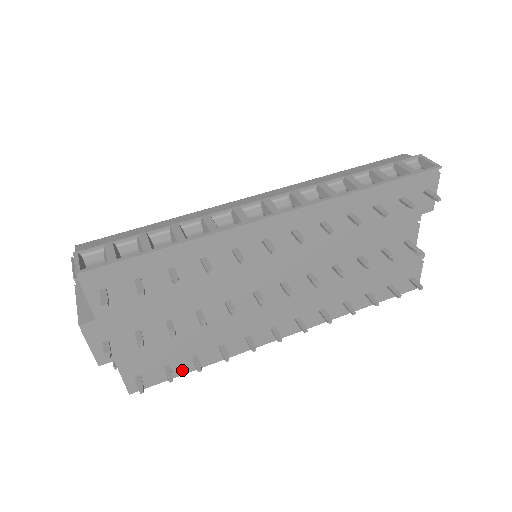
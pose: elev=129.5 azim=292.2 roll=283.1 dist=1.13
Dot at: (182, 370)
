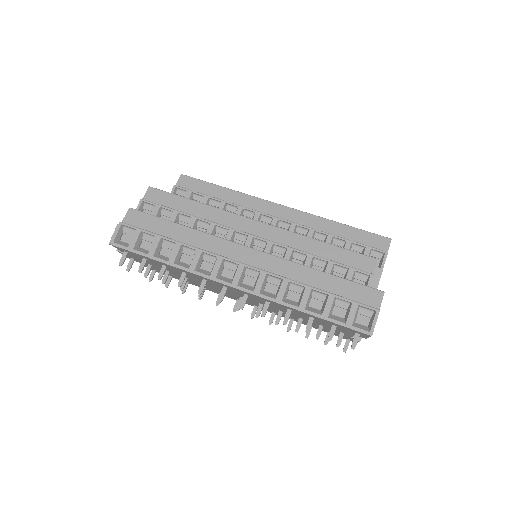
Dot at: occluded
